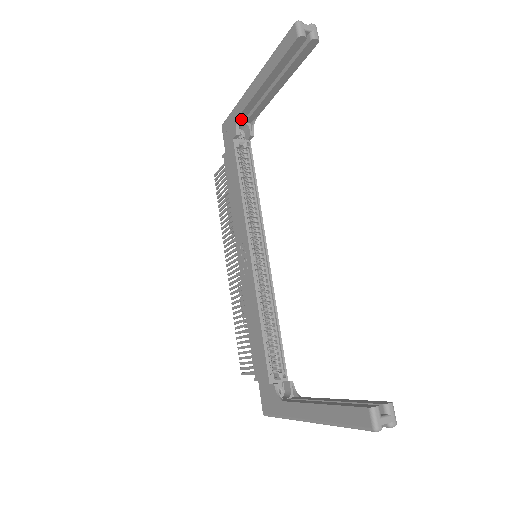
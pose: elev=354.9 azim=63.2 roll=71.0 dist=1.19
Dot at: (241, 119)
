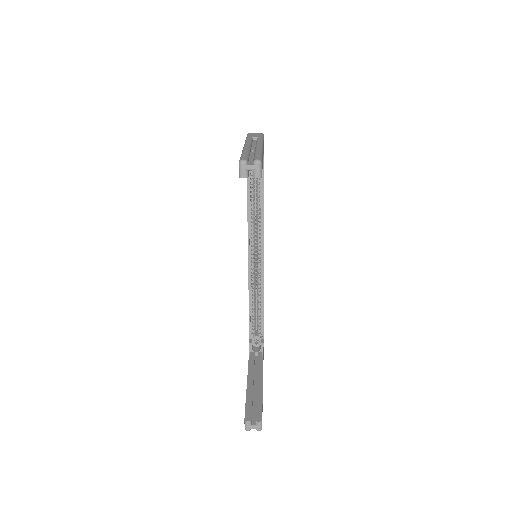
Dot at: occluded
